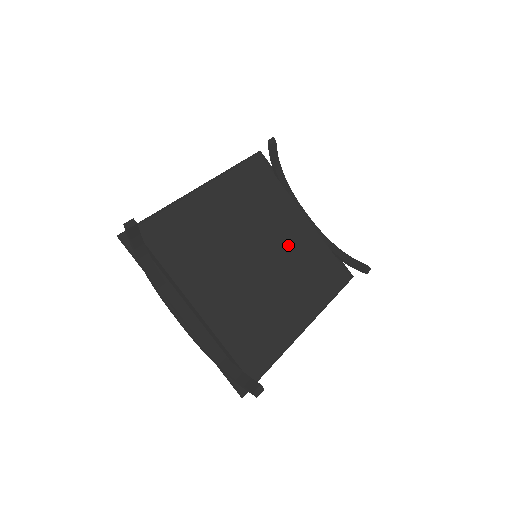
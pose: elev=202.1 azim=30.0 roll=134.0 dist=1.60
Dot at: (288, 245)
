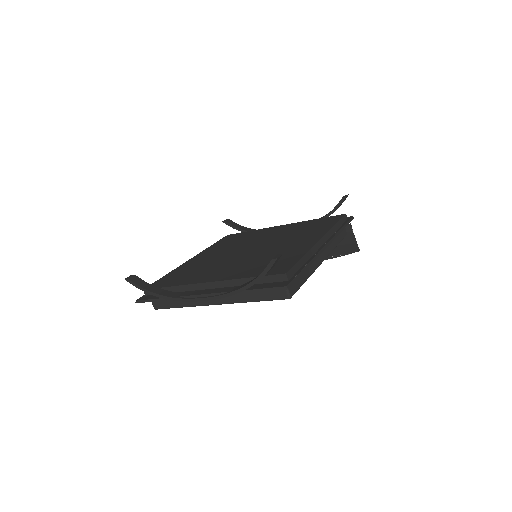
Dot at: (275, 236)
